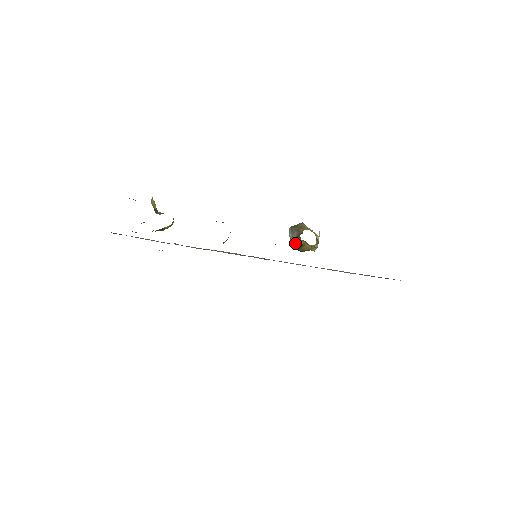
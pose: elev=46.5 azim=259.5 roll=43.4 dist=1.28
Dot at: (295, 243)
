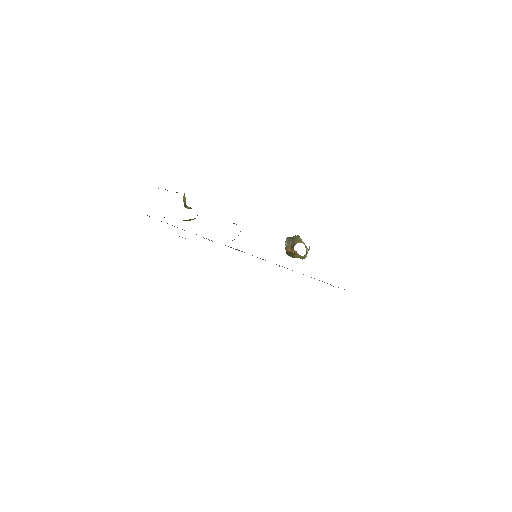
Dot at: (289, 251)
